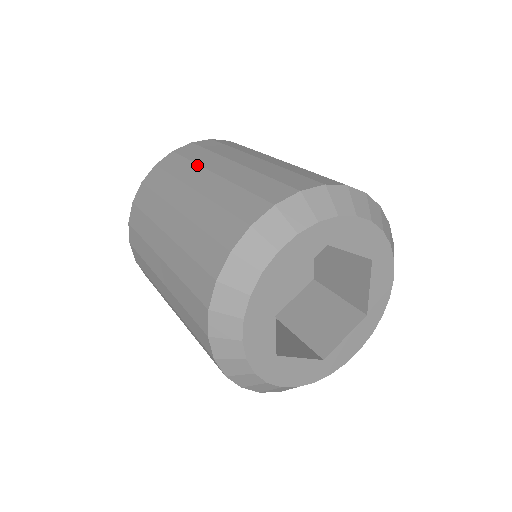
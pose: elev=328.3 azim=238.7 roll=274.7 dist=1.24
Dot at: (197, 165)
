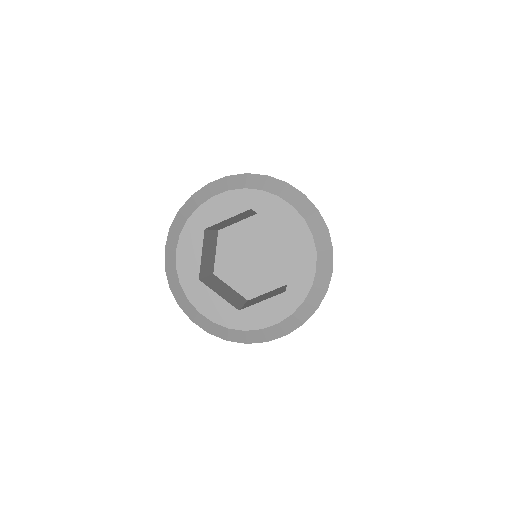
Dot at: occluded
